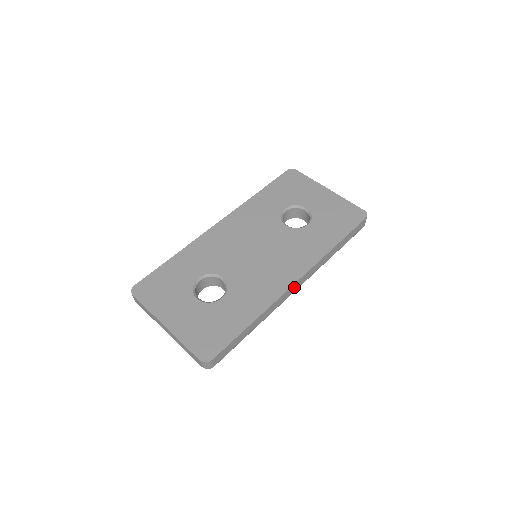
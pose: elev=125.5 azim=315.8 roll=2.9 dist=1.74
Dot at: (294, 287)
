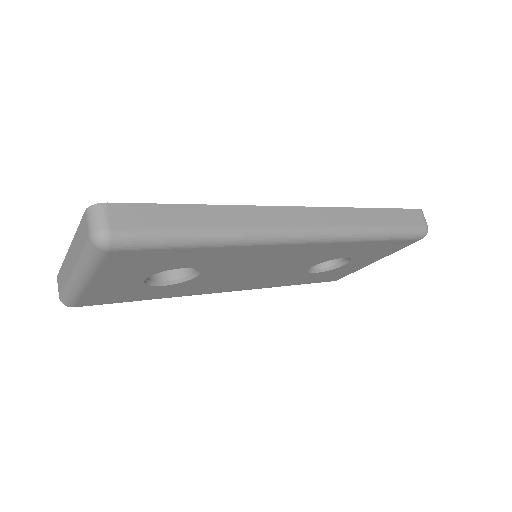
Dot at: (296, 216)
